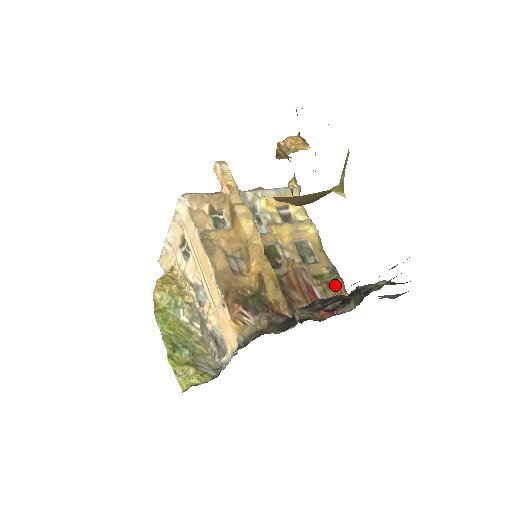
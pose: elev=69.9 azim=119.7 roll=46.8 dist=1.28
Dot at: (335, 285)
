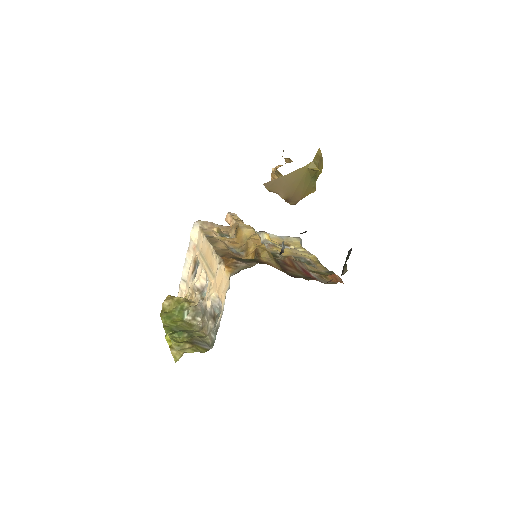
Dot at: (332, 276)
